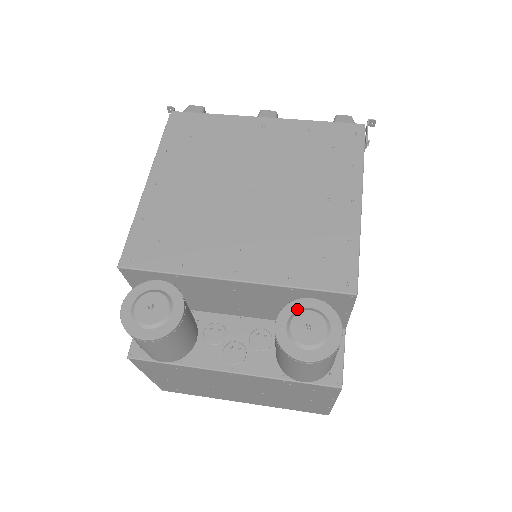
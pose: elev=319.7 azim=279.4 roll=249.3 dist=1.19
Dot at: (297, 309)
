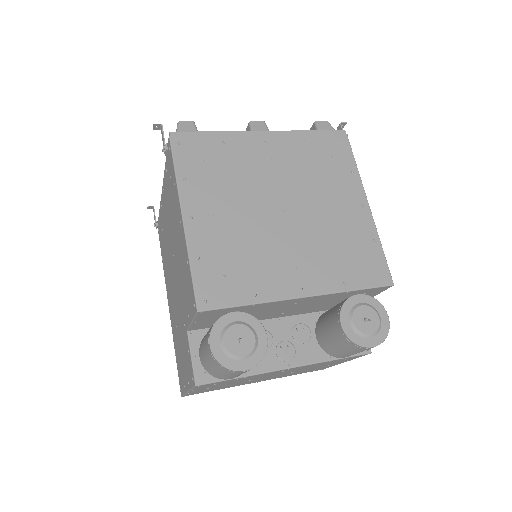
Dot at: (352, 307)
